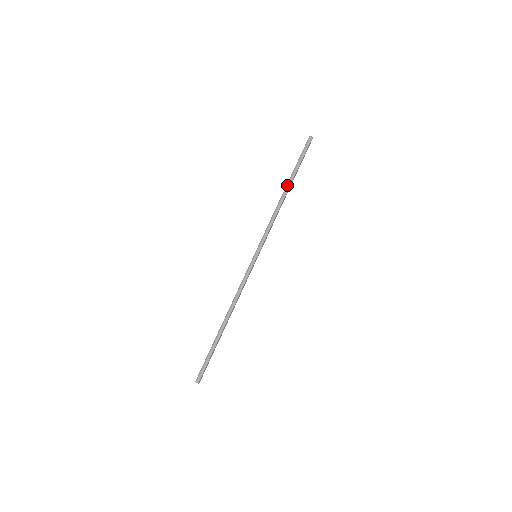
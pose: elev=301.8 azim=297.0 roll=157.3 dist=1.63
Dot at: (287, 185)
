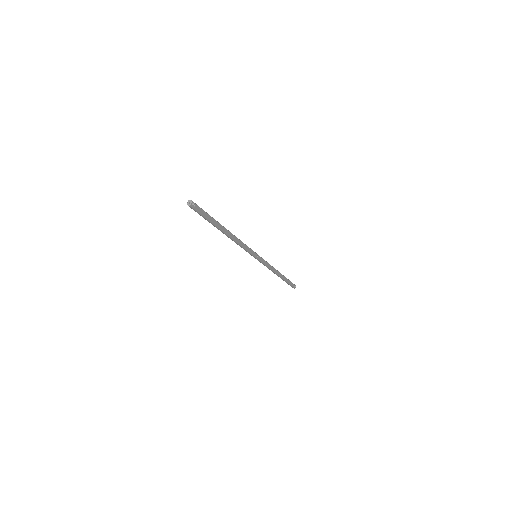
Dot at: occluded
